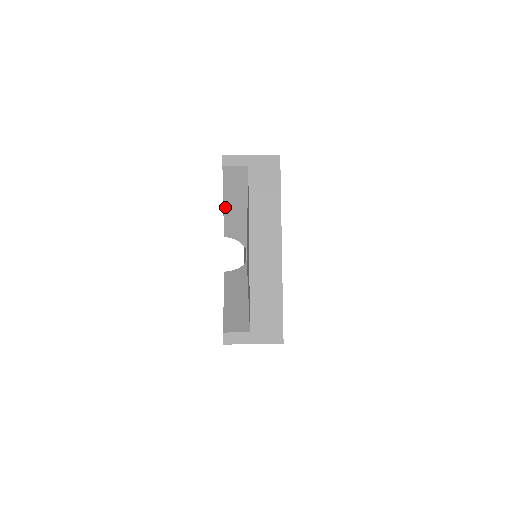
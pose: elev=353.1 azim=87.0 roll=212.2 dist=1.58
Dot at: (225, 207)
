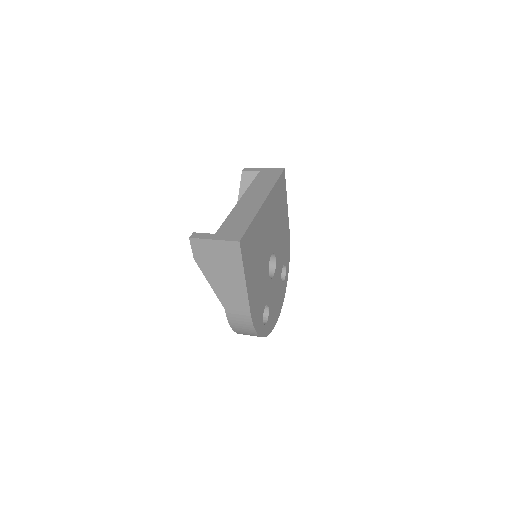
Dot at: occluded
